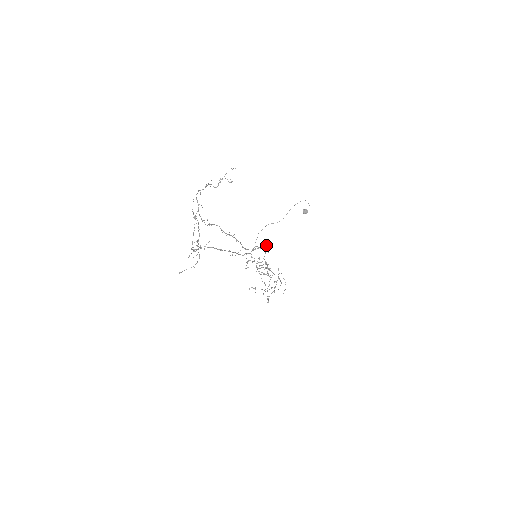
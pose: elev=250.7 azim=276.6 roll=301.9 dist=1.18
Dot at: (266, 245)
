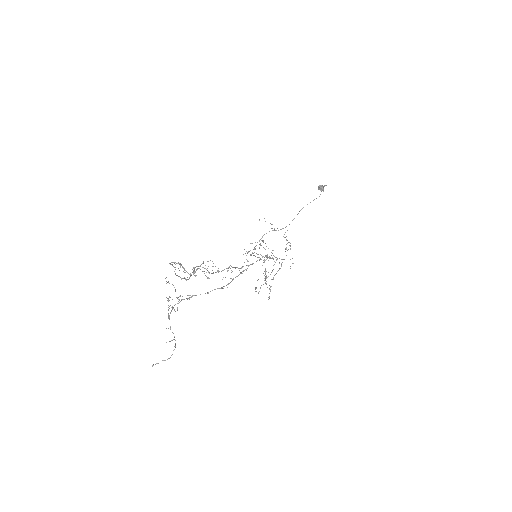
Dot at: occluded
